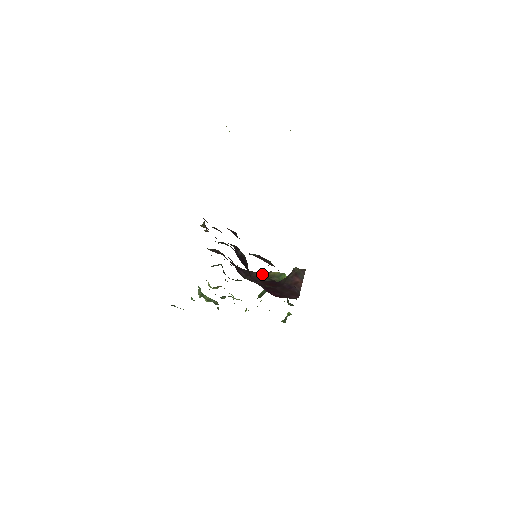
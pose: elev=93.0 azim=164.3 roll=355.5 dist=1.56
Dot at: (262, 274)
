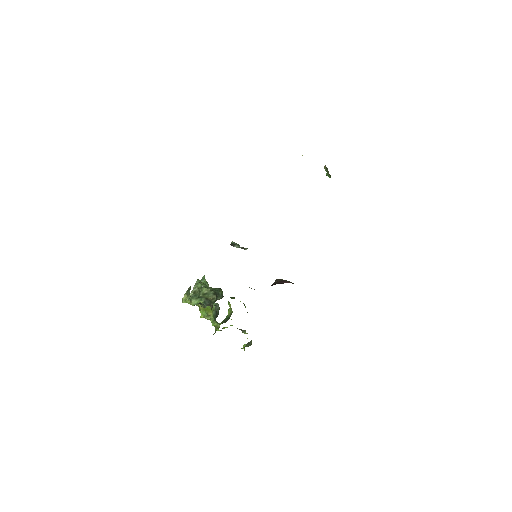
Dot at: occluded
